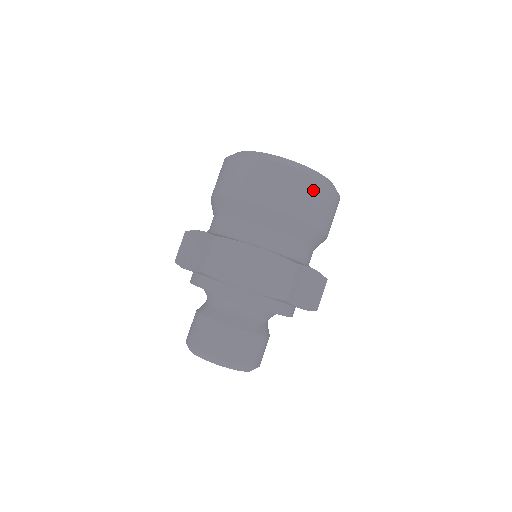
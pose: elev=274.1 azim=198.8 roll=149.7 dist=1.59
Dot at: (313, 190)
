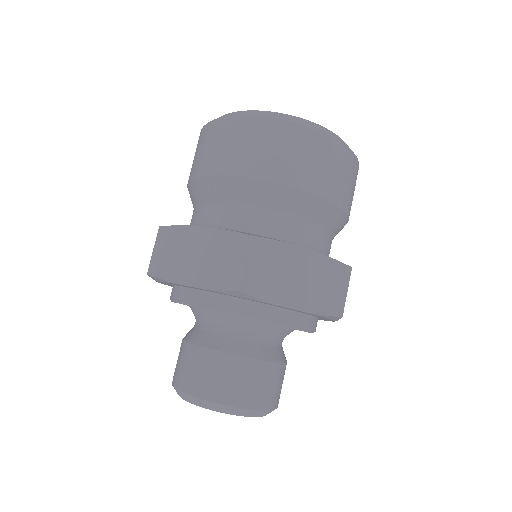
Dot at: (275, 136)
